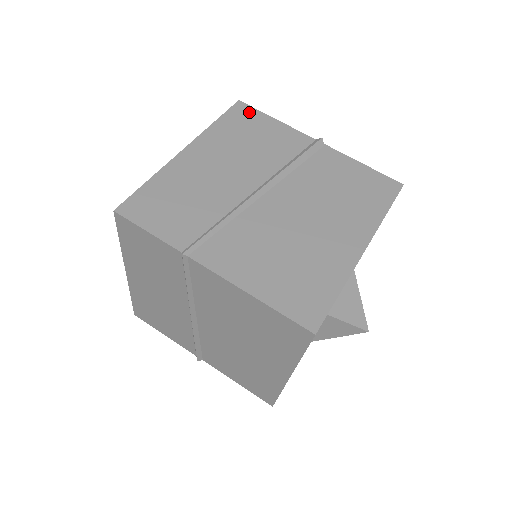
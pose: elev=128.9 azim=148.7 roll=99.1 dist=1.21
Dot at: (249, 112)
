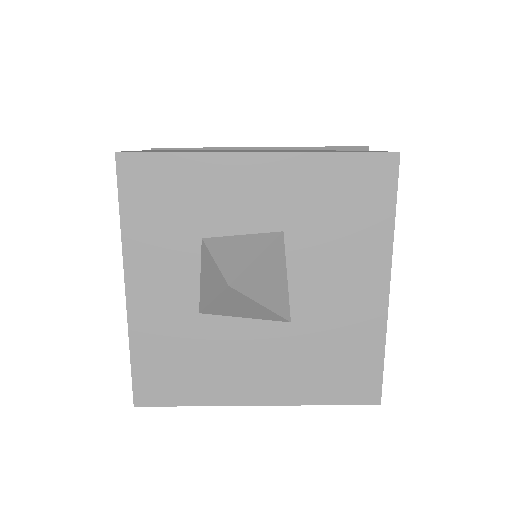
Dot at: occluded
